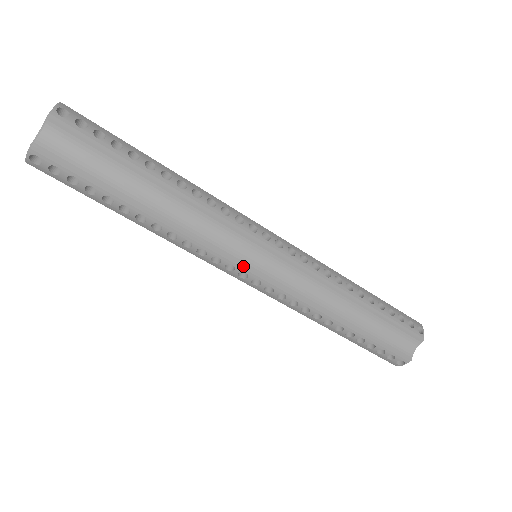
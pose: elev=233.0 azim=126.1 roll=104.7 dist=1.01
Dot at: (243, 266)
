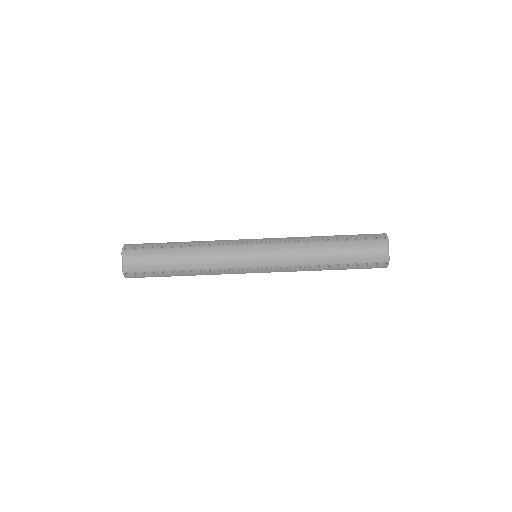
Dot at: (246, 265)
